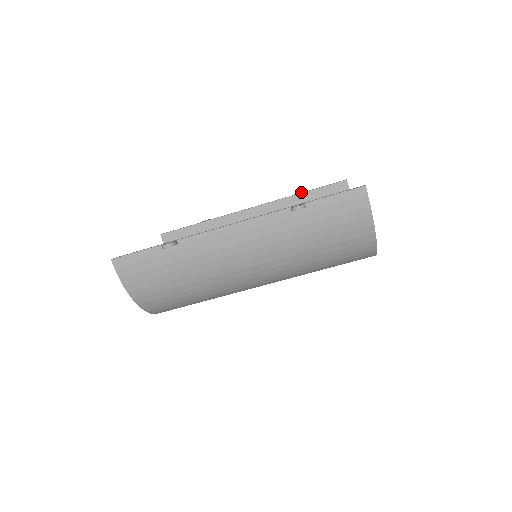
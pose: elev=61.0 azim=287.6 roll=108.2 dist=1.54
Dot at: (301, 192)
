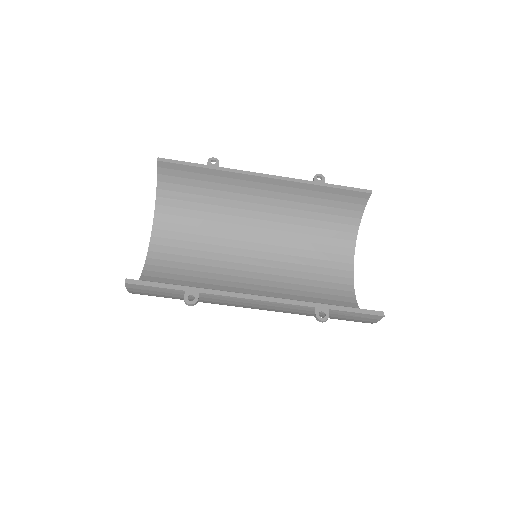
Dot at: (323, 180)
